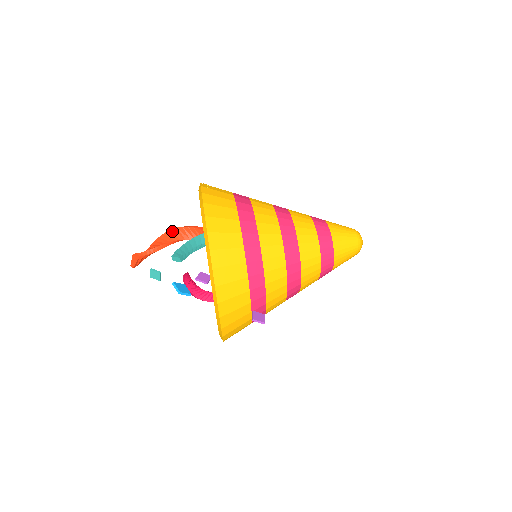
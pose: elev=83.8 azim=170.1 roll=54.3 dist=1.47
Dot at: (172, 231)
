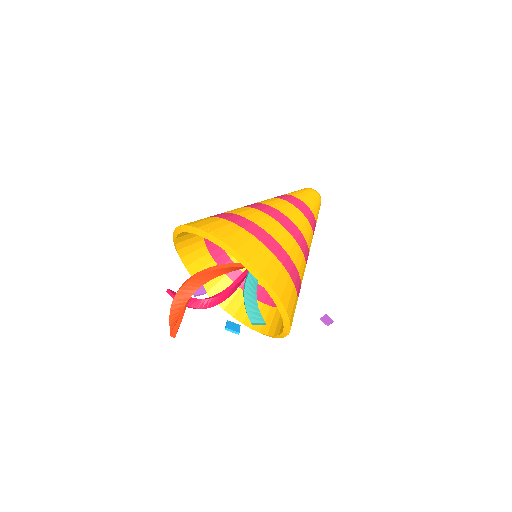
Dot at: (188, 284)
